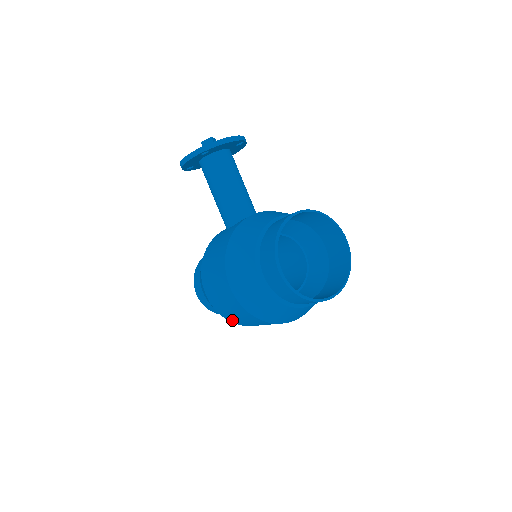
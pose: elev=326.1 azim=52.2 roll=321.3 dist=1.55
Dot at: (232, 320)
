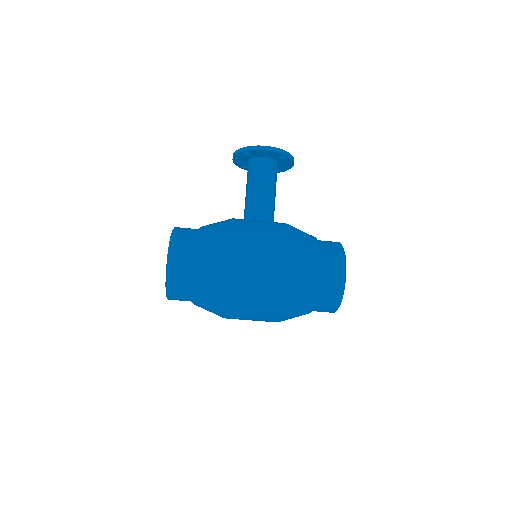
Dot at: (235, 297)
